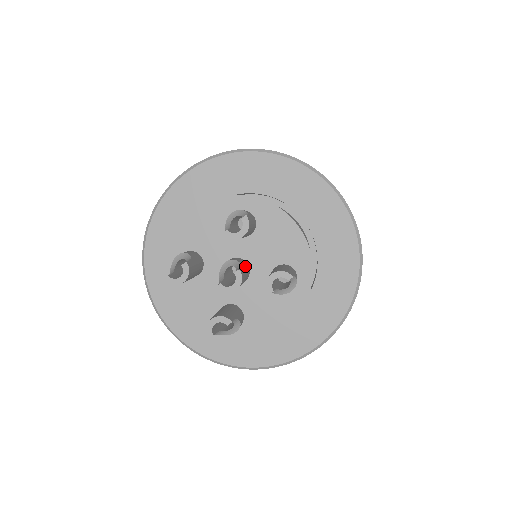
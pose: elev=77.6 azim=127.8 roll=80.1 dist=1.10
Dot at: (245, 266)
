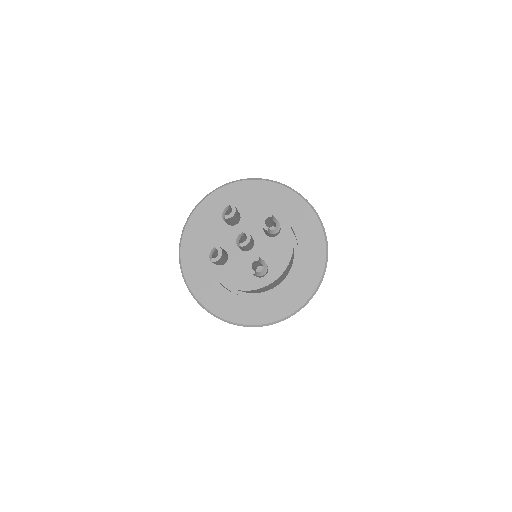
Dot at: occluded
